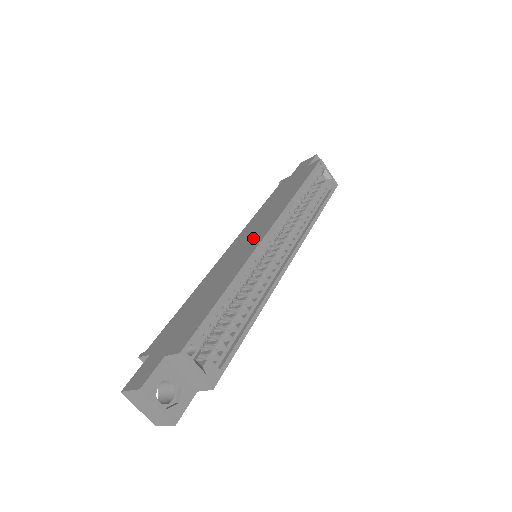
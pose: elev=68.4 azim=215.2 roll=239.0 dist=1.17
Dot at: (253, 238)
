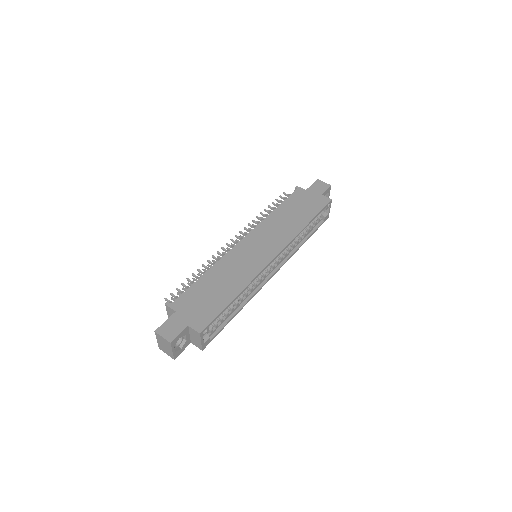
Dot at: (263, 252)
